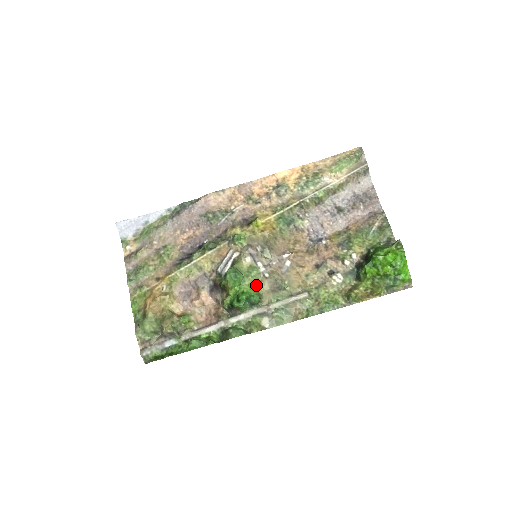
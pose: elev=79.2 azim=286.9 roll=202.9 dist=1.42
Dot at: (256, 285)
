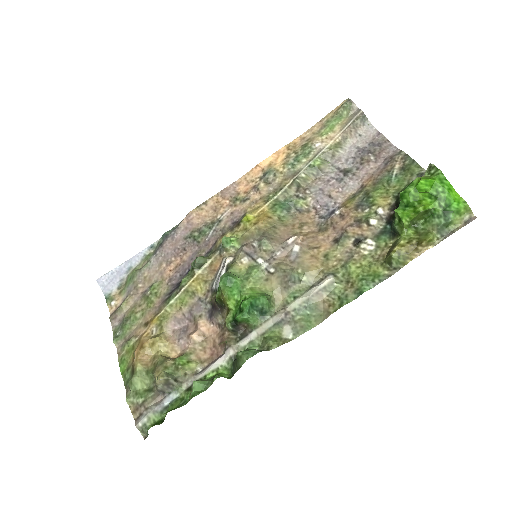
Dot at: (261, 287)
